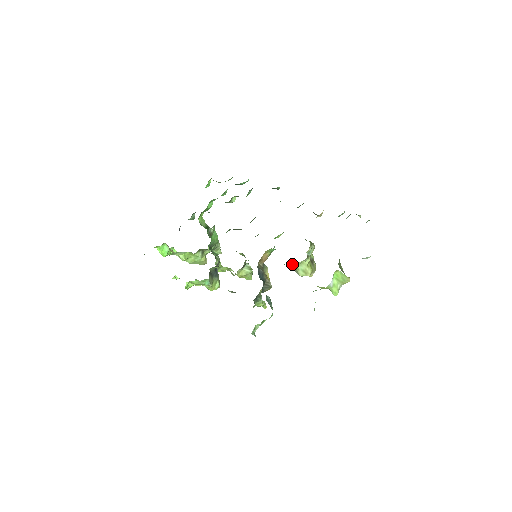
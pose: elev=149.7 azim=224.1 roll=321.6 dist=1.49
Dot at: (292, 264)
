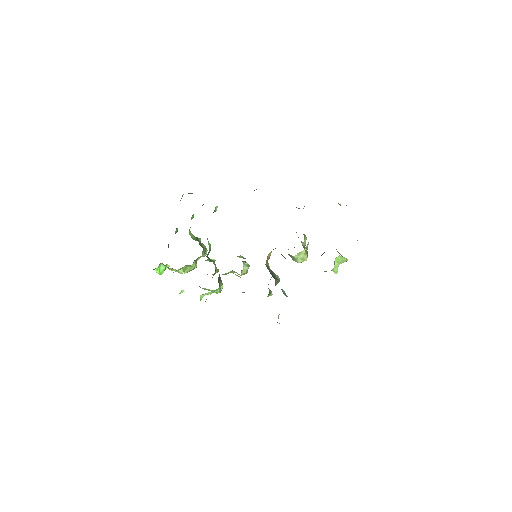
Dot at: (291, 256)
